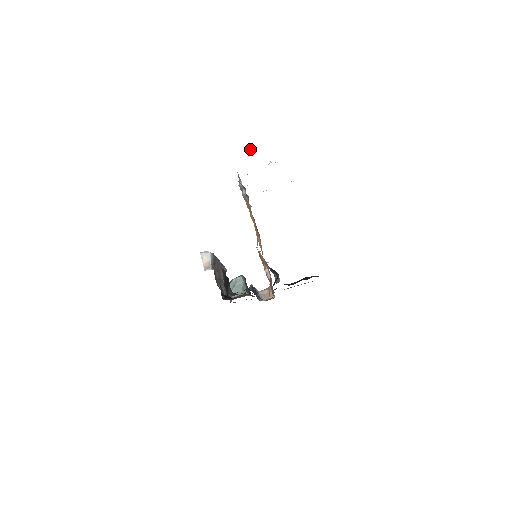
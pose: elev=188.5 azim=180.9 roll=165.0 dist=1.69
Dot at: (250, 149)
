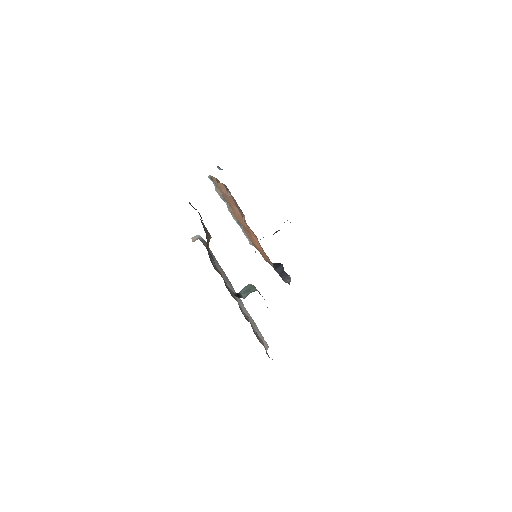
Dot at: (219, 169)
